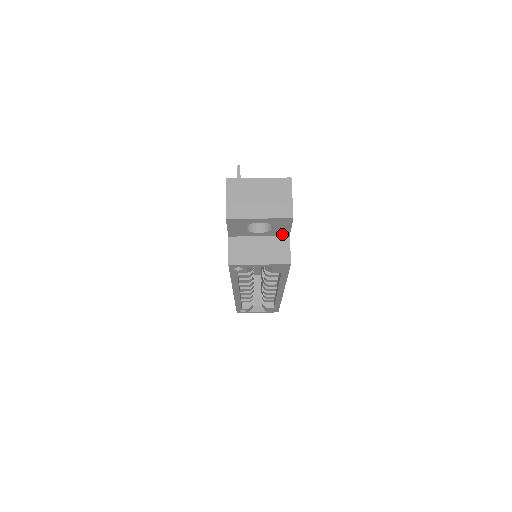
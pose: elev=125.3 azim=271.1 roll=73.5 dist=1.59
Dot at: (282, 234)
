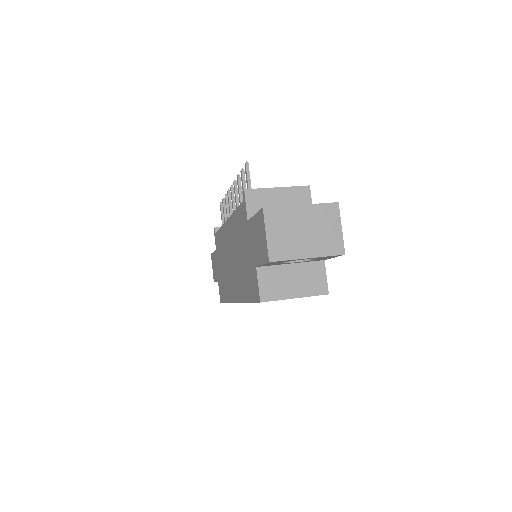
Dot at: (317, 260)
